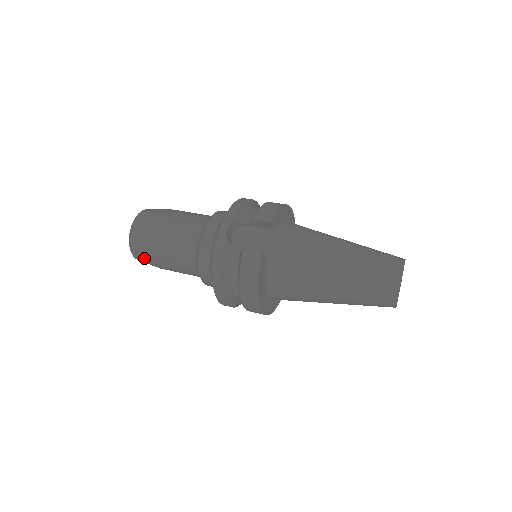
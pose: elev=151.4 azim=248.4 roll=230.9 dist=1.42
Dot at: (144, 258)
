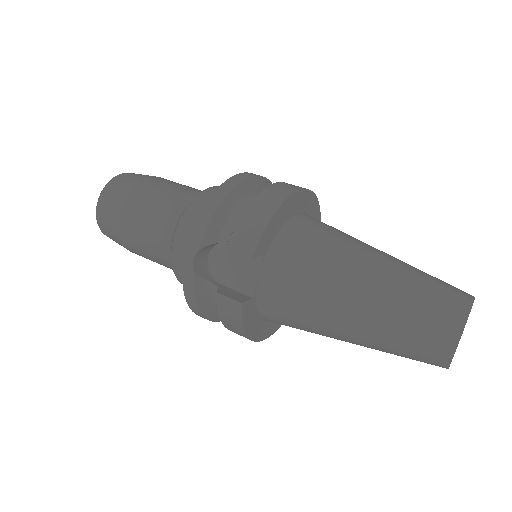
Dot at: occluded
